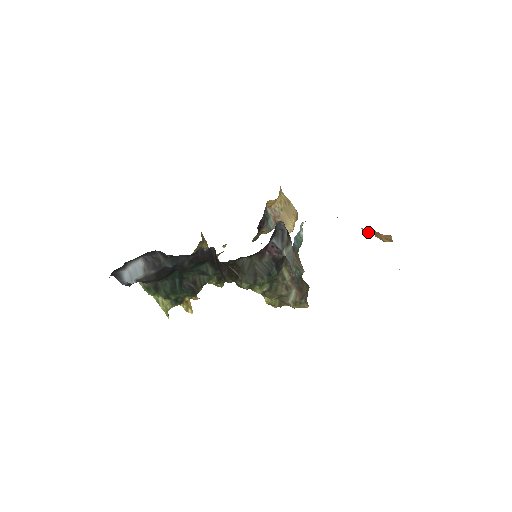
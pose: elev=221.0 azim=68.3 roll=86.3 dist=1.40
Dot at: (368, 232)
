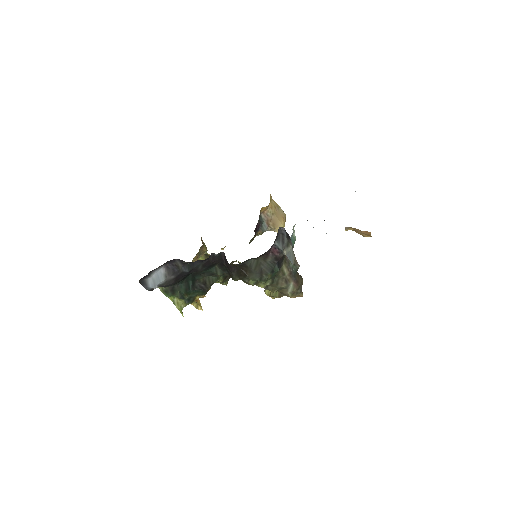
Dot at: (350, 229)
